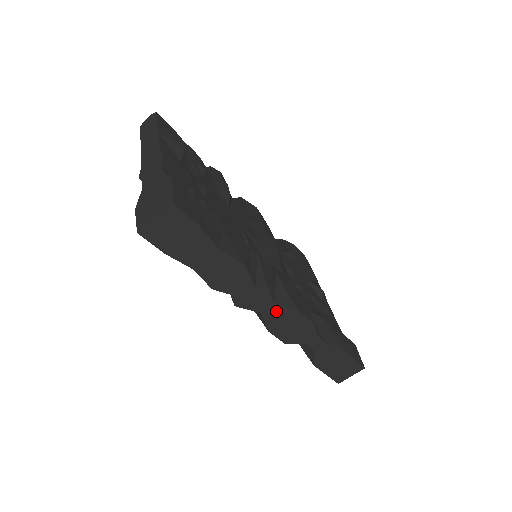
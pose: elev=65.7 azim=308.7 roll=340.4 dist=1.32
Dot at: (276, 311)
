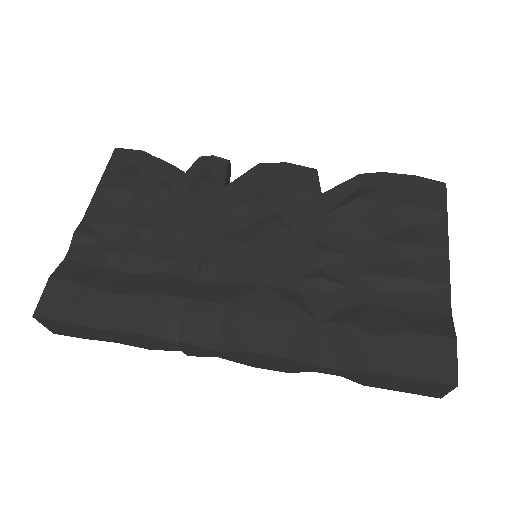
Dot at: (228, 354)
